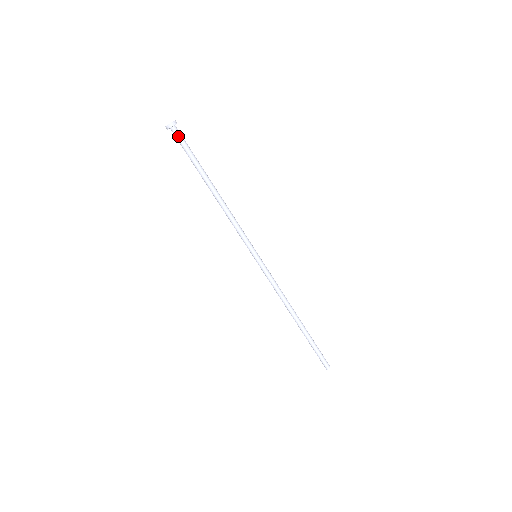
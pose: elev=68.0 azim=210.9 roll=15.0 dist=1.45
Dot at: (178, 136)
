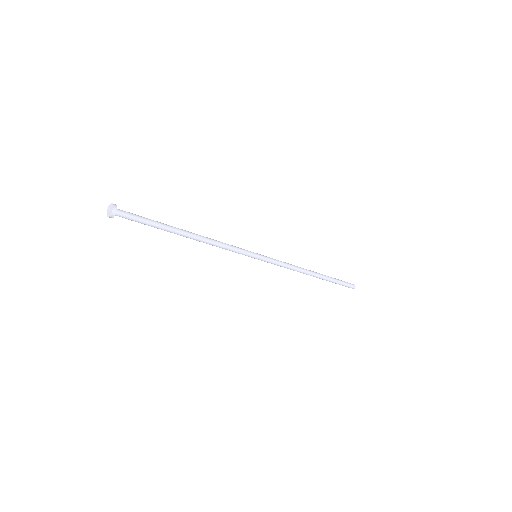
Dot at: occluded
